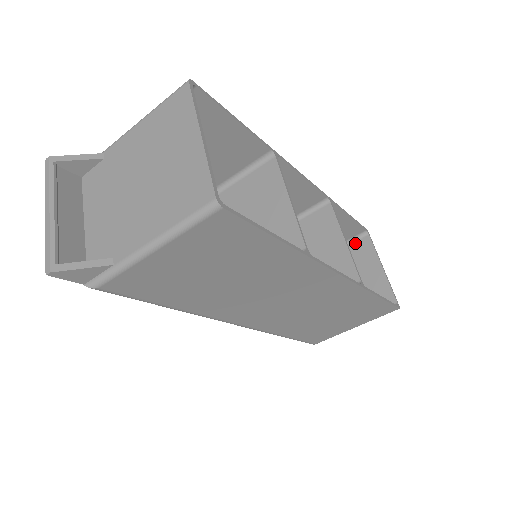
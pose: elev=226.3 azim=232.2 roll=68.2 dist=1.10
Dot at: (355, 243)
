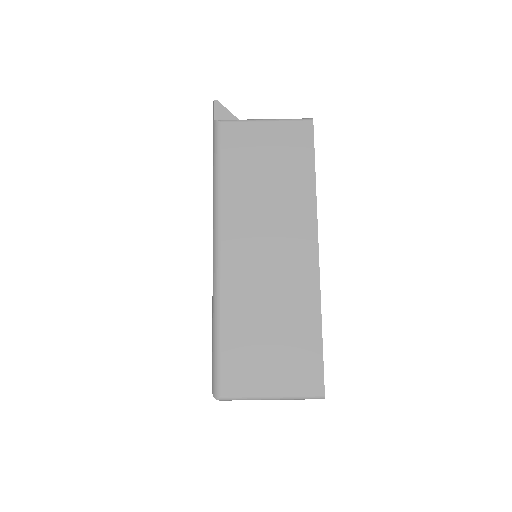
Dot at: occluded
